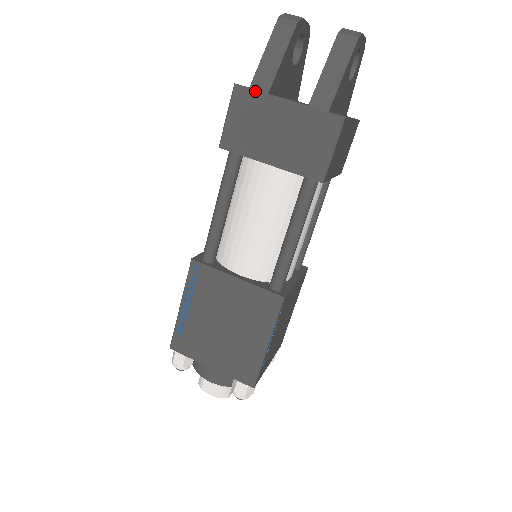
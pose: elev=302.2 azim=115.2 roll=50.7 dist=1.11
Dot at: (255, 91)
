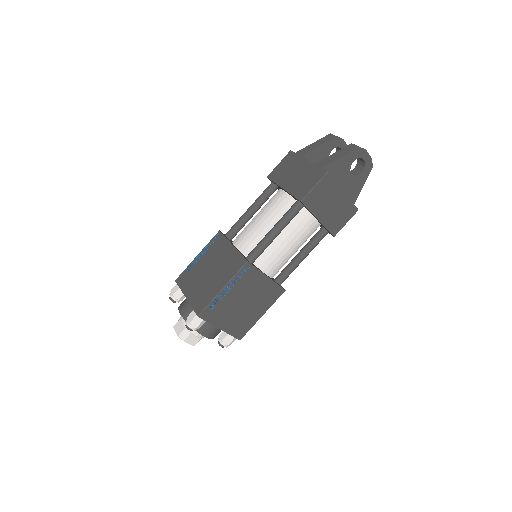
Dot at: (297, 154)
